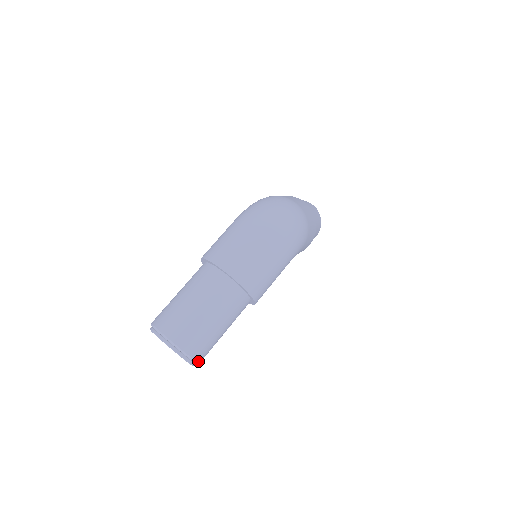
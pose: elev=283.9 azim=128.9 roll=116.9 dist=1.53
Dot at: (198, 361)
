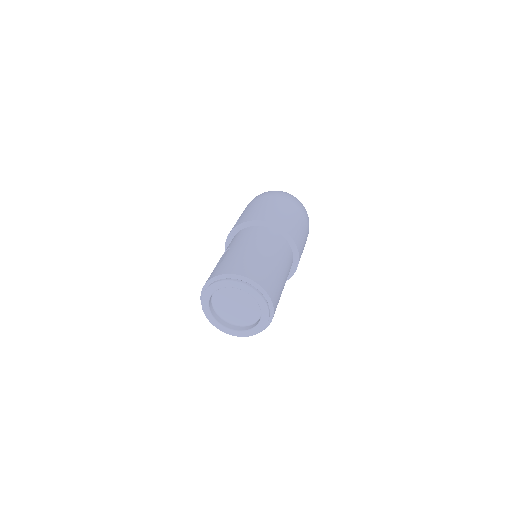
Dot at: (273, 316)
